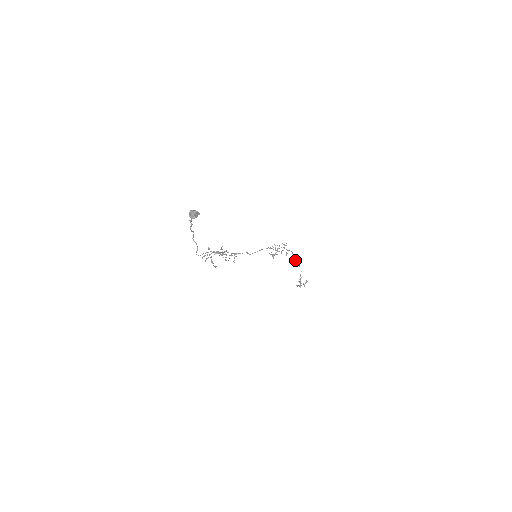
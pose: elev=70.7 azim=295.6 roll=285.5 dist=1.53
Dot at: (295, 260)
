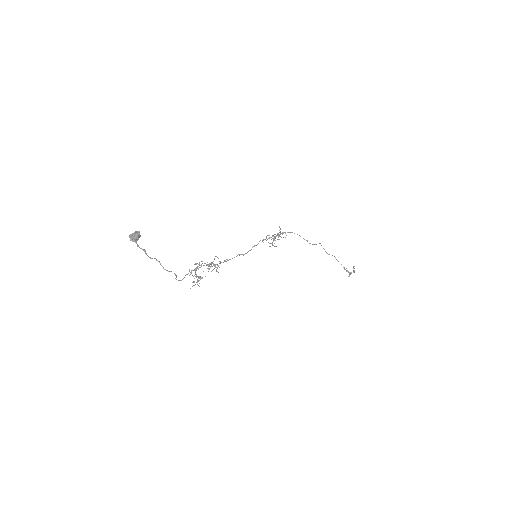
Dot at: (307, 241)
